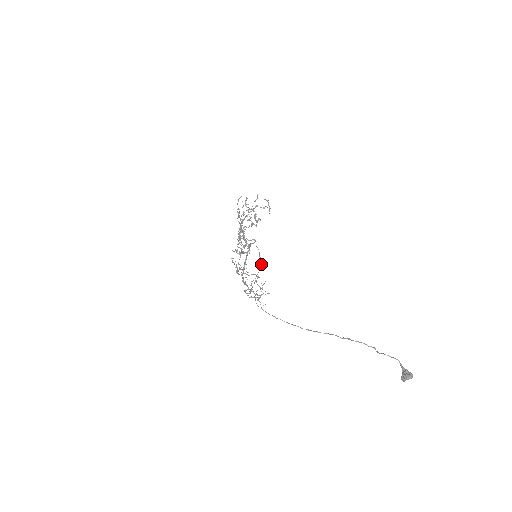
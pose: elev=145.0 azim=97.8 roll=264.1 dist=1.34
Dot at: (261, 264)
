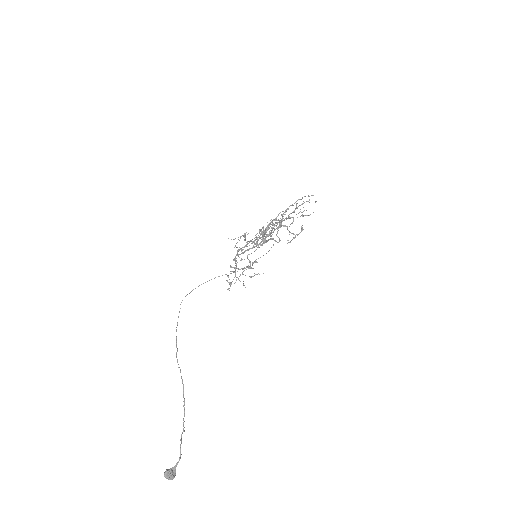
Dot at: (242, 269)
